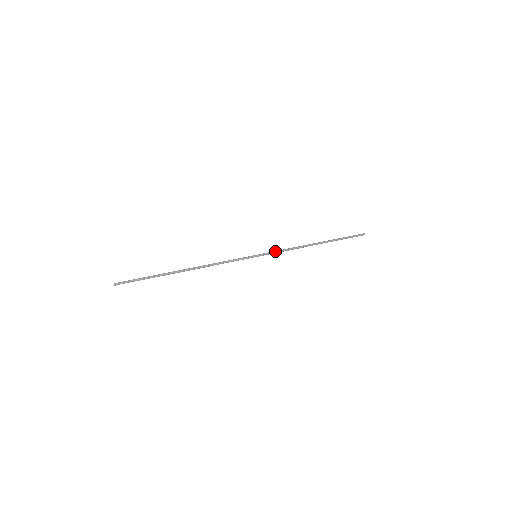
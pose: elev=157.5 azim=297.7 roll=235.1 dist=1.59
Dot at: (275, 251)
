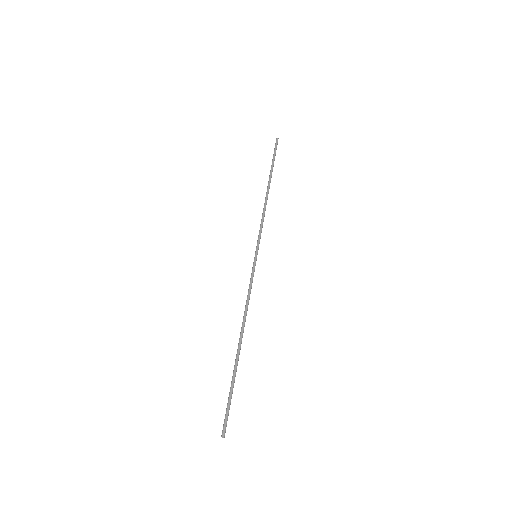
Dot at: (259, 234)
